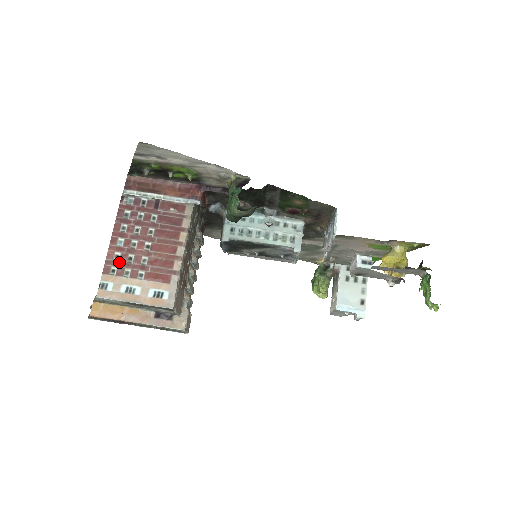
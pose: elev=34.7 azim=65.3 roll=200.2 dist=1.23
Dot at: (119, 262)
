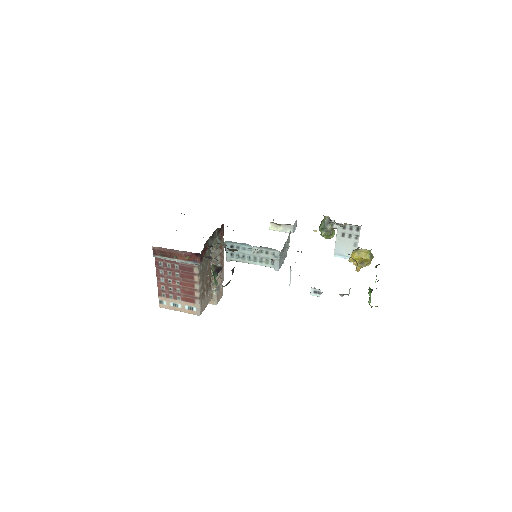
Dot at: (165, 291)
